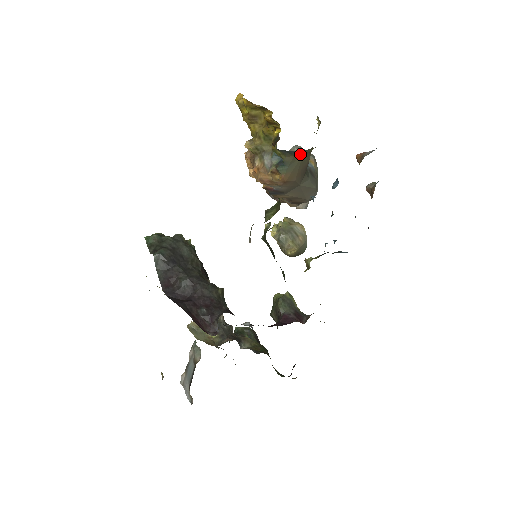
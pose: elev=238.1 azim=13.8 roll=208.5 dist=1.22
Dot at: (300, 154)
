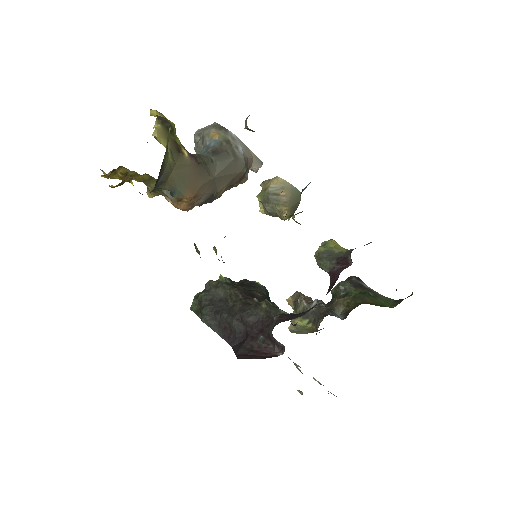
Dot at: (168, 175)
